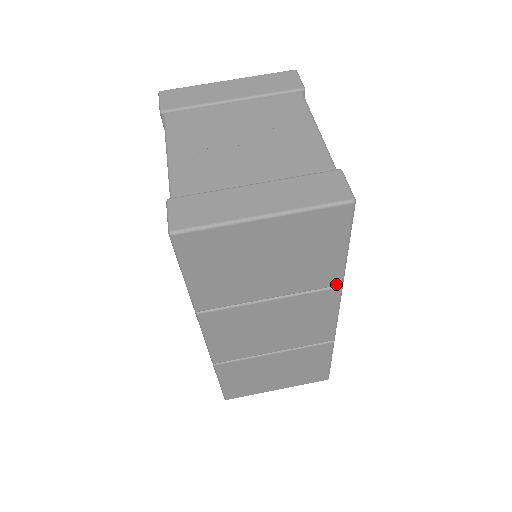
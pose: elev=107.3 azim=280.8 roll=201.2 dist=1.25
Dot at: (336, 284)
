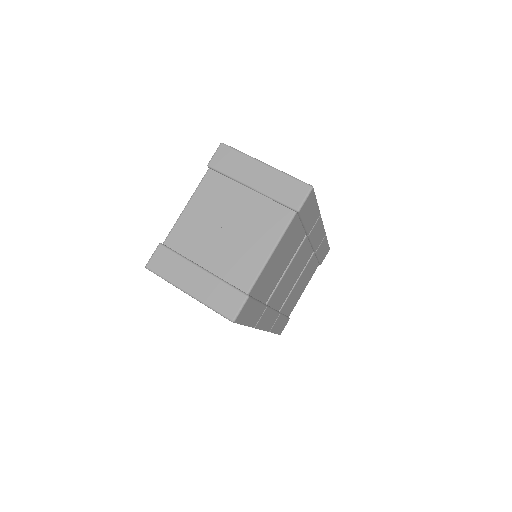
Dot at: occluded
